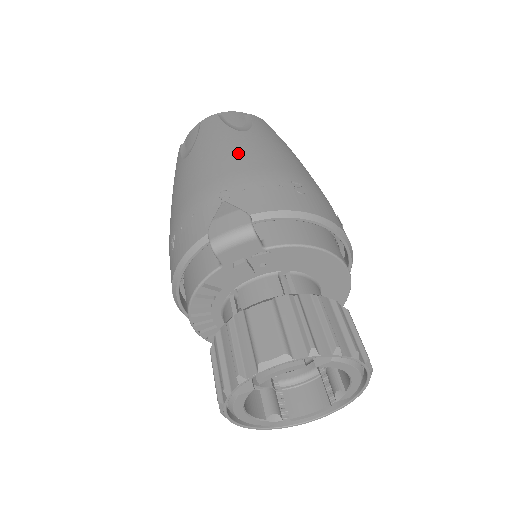
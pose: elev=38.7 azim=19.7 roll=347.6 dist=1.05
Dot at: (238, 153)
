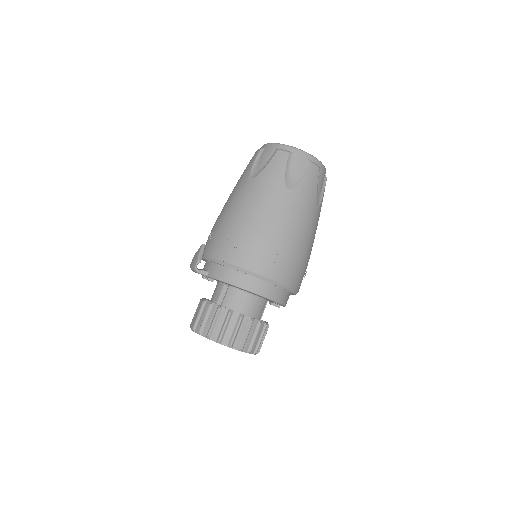
Dot at: (232, 203)
